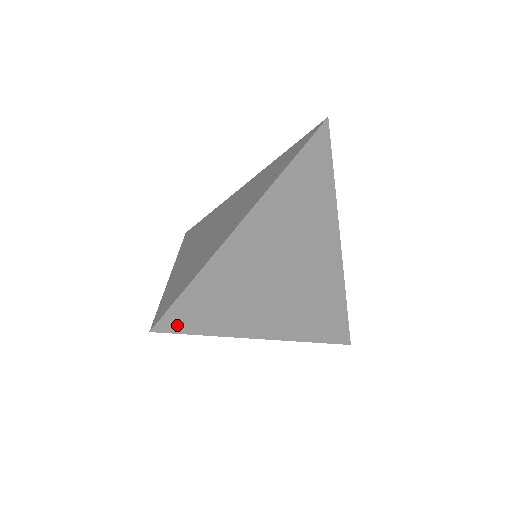
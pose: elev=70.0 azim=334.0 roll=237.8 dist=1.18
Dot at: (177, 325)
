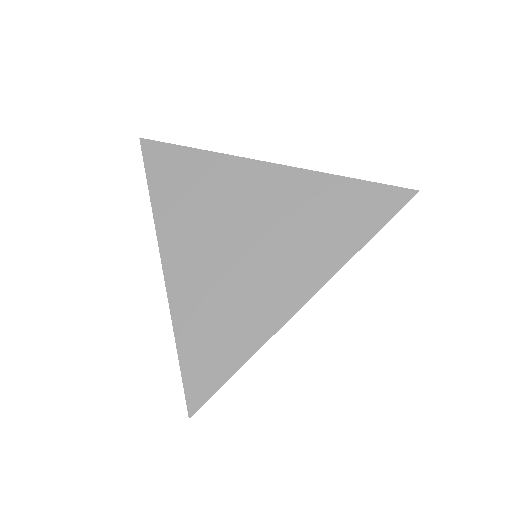
Dot at: occluded
